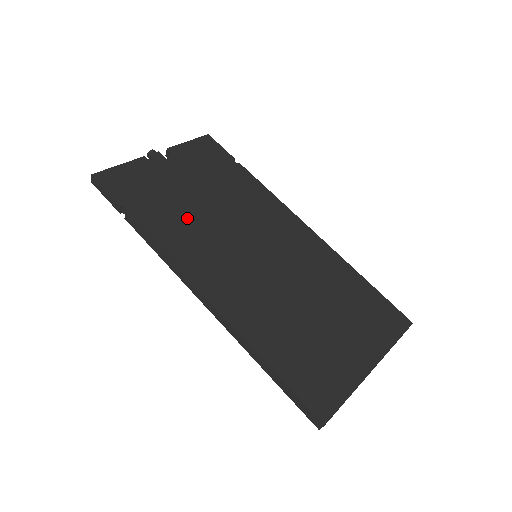
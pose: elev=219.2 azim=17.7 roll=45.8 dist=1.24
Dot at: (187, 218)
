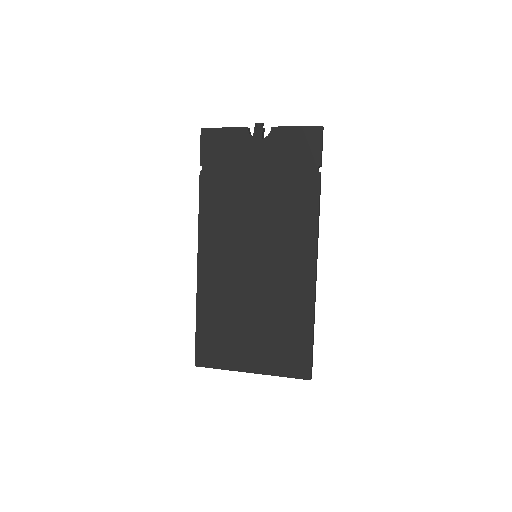
Dot at: (233, 200)
